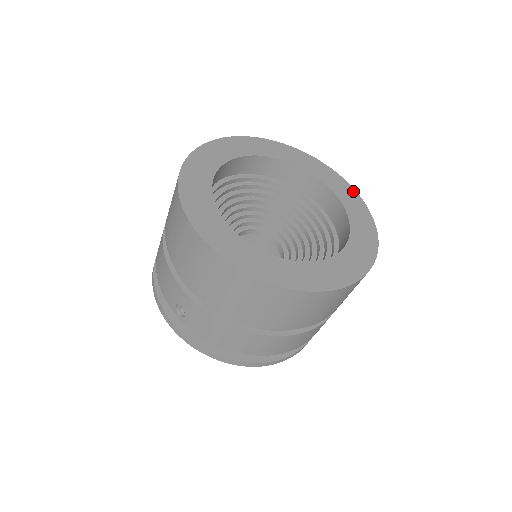
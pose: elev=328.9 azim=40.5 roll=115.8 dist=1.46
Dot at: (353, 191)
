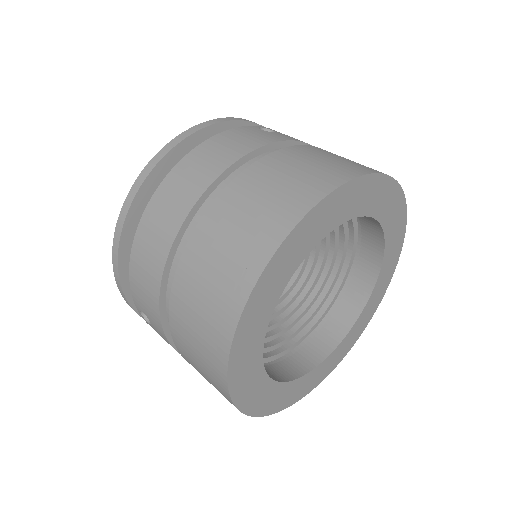
Dot at: (399, 254)
